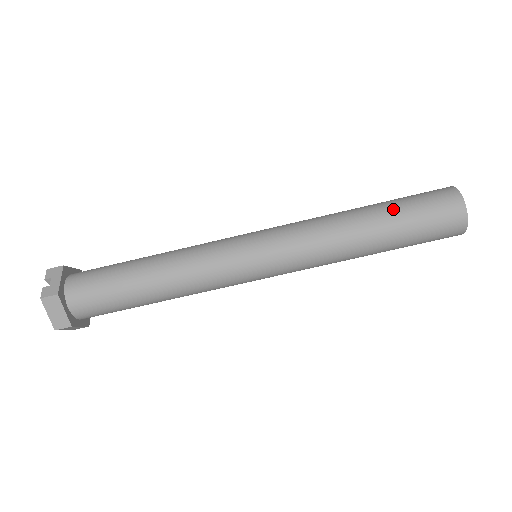
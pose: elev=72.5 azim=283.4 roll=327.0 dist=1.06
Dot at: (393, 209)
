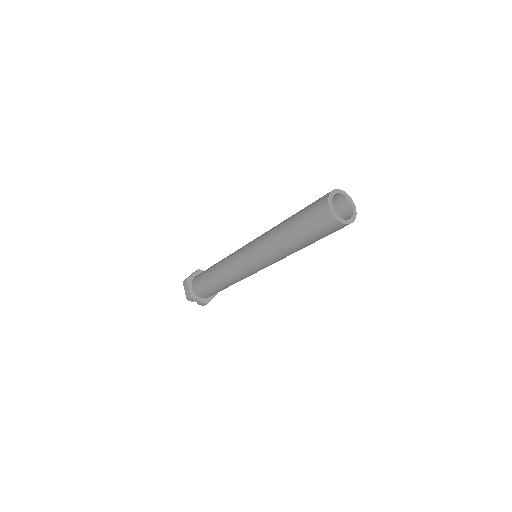
Dot at: (309, 240)
